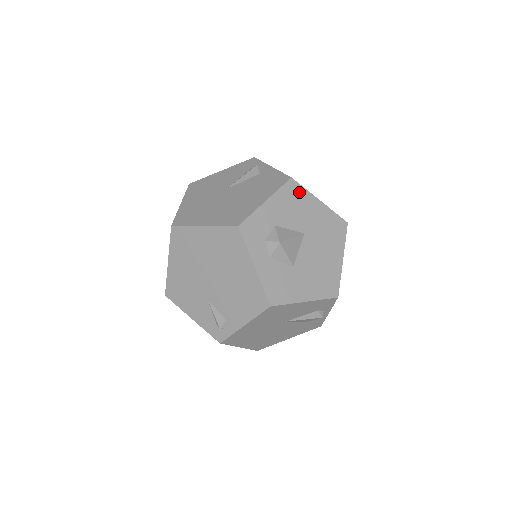
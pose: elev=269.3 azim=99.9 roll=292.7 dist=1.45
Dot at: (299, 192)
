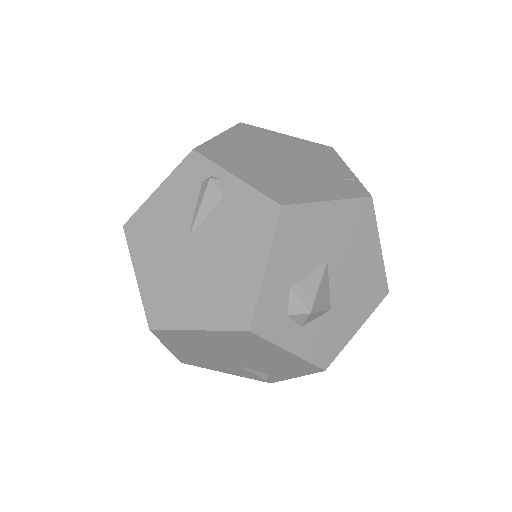
Dot at: (299, 216)
